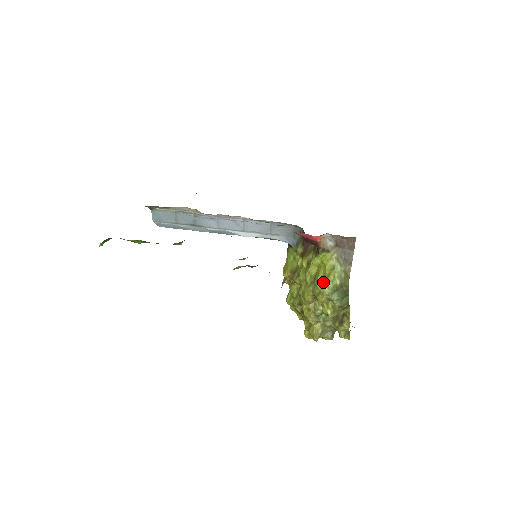
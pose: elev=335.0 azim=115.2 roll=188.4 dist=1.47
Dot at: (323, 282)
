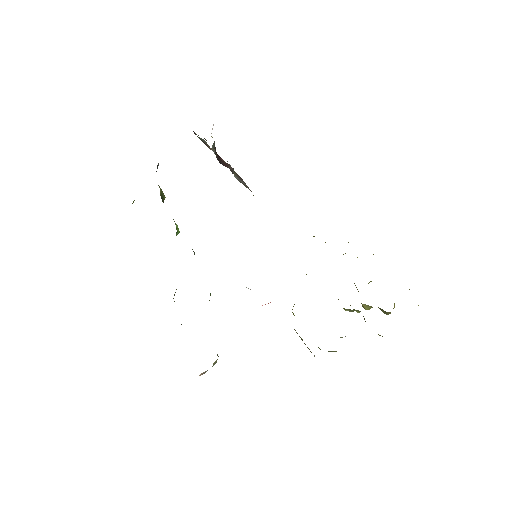
Dot at: occluded
